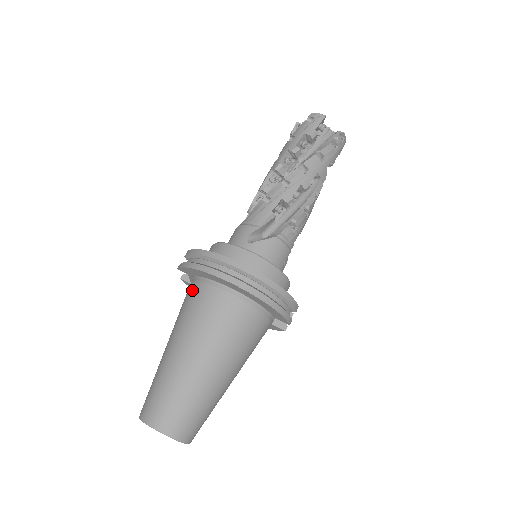
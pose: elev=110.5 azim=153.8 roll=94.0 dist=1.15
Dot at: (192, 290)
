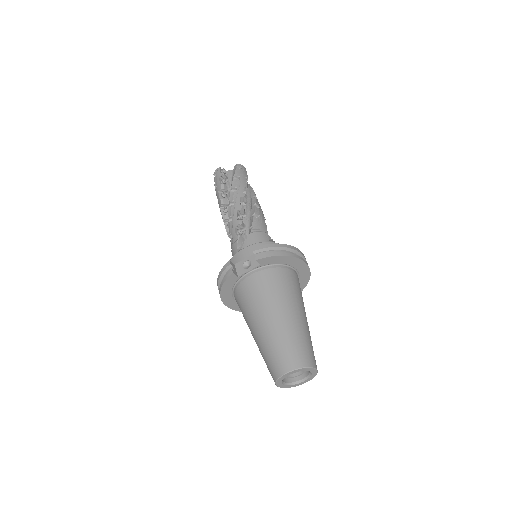
Dot at: (273, 274)
